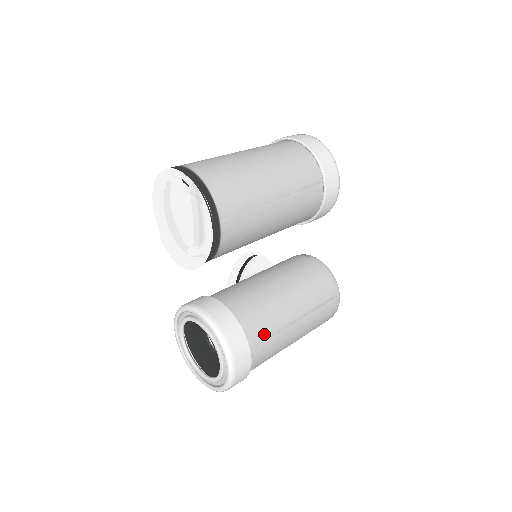
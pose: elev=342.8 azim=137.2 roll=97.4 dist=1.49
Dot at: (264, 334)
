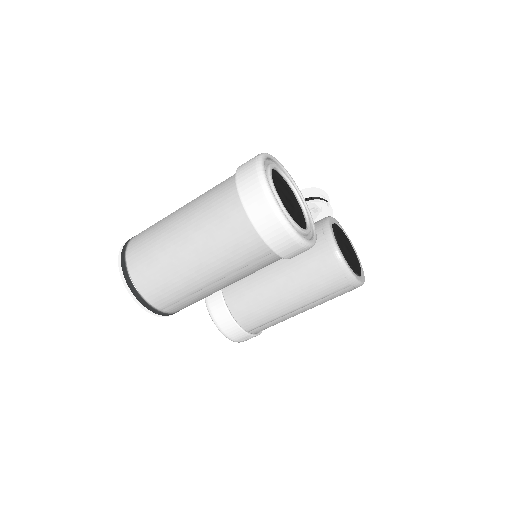
Dot at: (261, 322)
